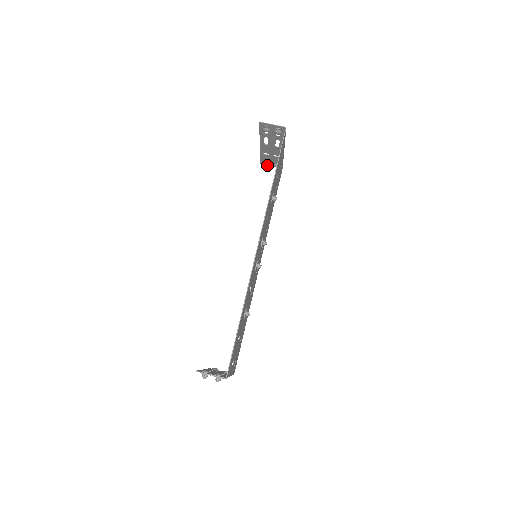
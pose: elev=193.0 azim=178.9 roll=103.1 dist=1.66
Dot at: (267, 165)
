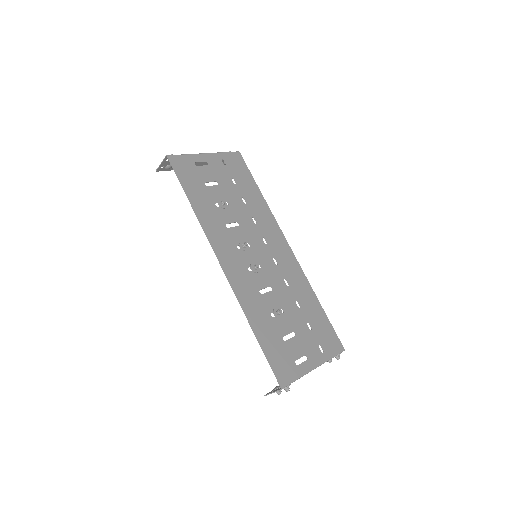
Dot at: occluded
